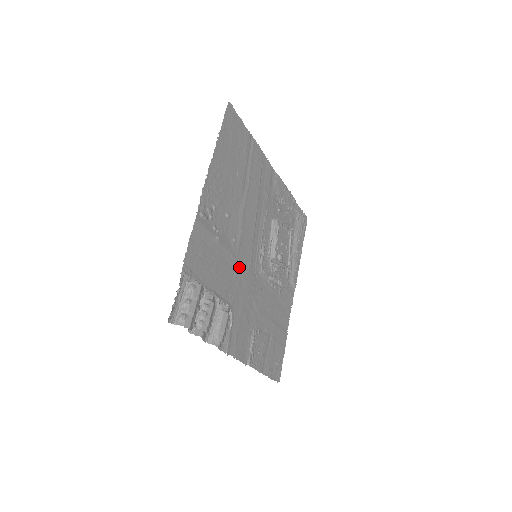
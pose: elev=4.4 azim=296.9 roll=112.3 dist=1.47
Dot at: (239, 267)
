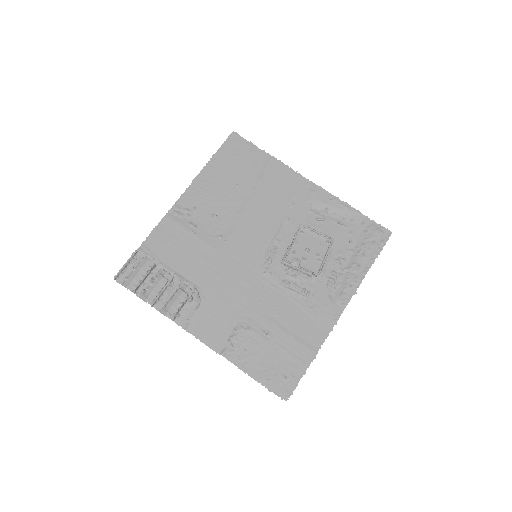
Dot at: (223, 261)
